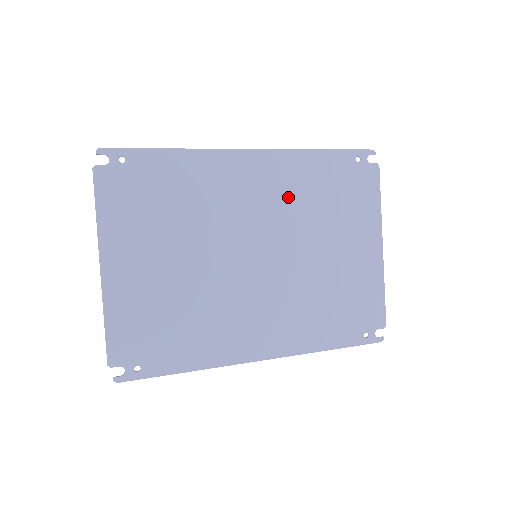
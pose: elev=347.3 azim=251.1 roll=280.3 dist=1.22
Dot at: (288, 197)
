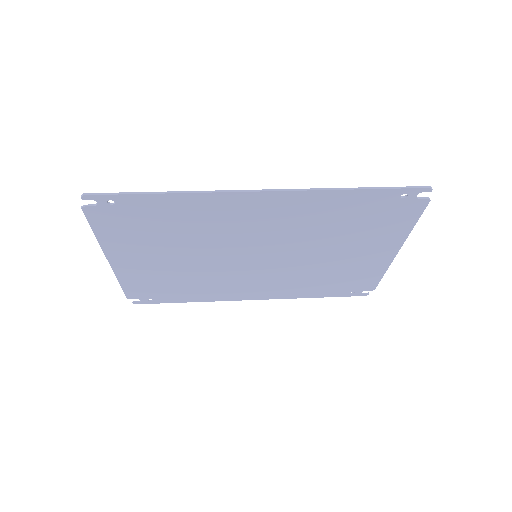
Dot at: (300, 224)
